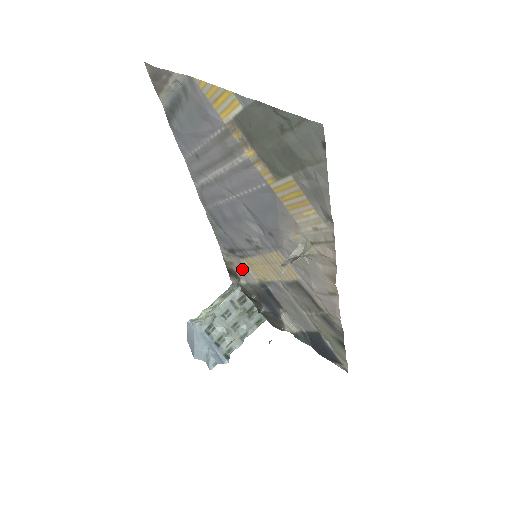
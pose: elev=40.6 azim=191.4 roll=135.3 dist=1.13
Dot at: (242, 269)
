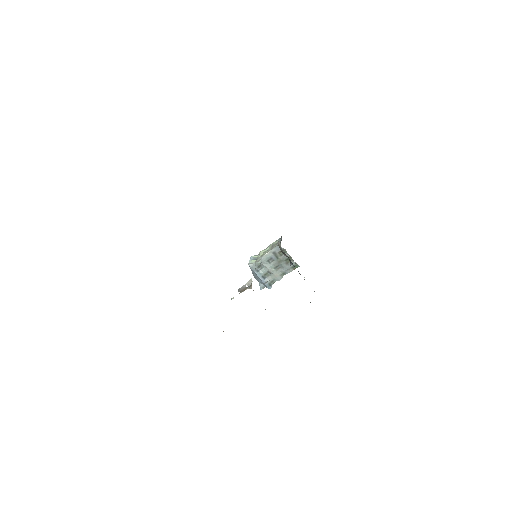
Dot at: occluded
